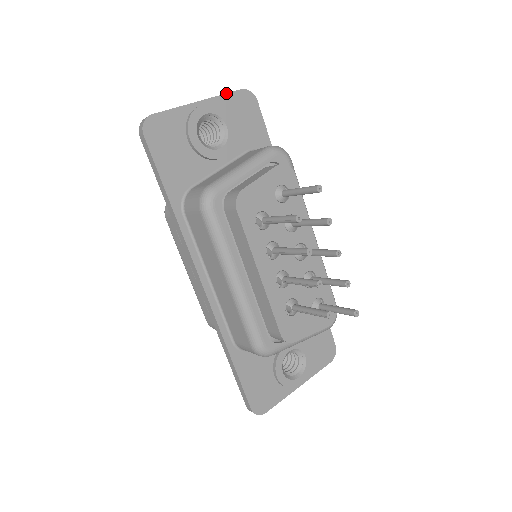
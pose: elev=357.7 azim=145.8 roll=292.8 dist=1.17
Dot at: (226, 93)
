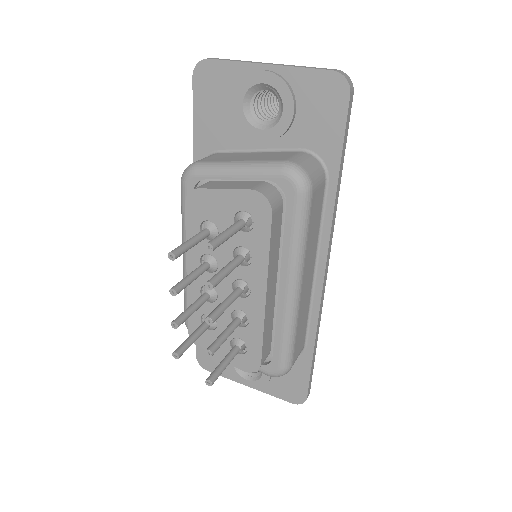
Dot at: (307, 67)
